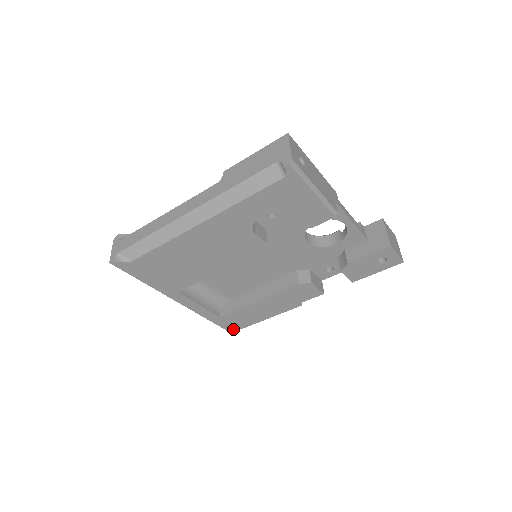
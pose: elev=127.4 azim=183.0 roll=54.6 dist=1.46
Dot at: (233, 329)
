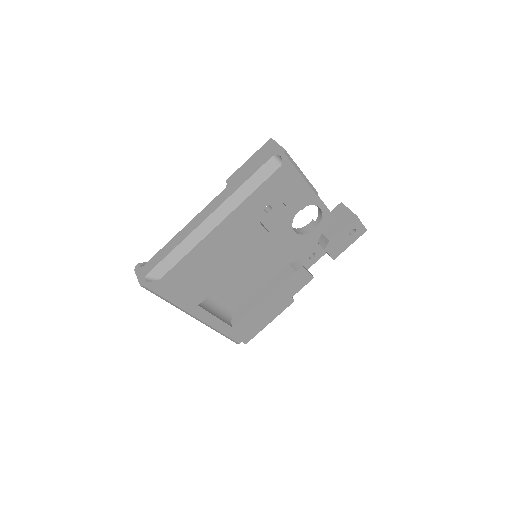
Dot at: (243, 340)
